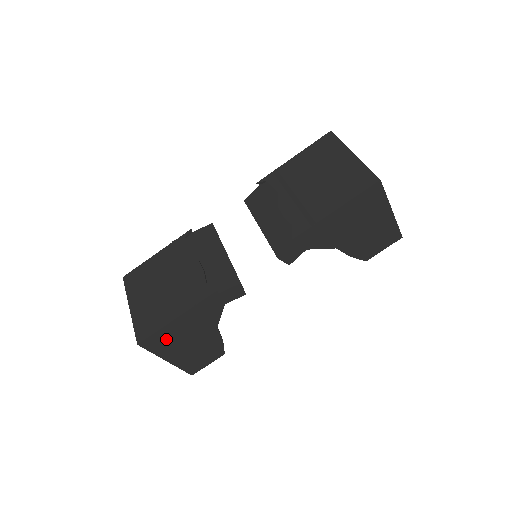
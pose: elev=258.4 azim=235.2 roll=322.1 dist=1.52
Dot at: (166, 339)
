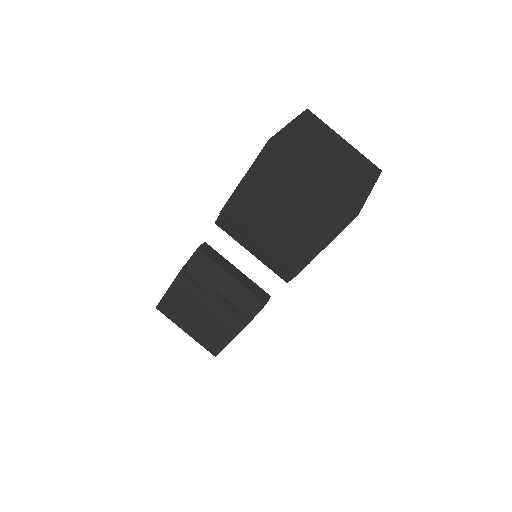
Dot at: occluded
